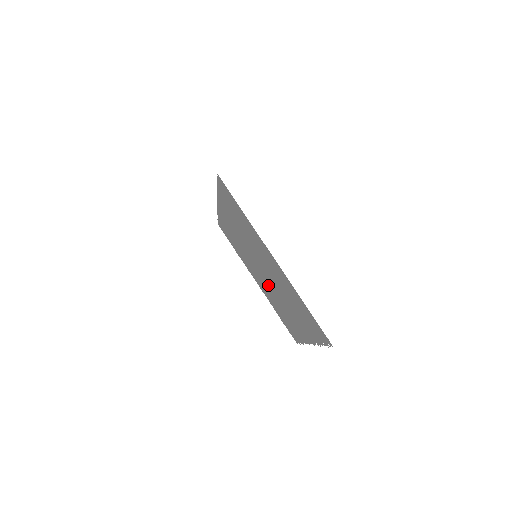
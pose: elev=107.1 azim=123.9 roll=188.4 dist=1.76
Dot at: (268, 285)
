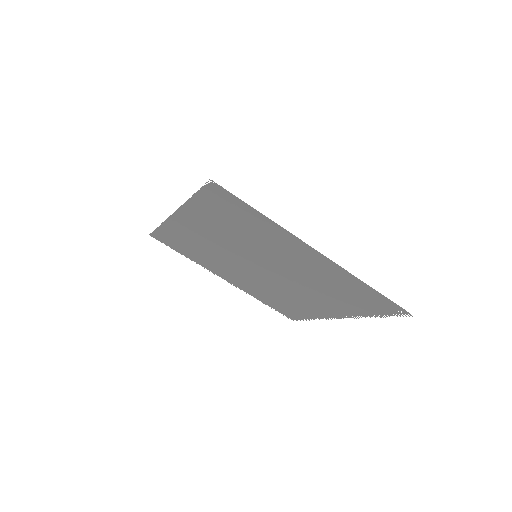
Dot at: (264, 280)
